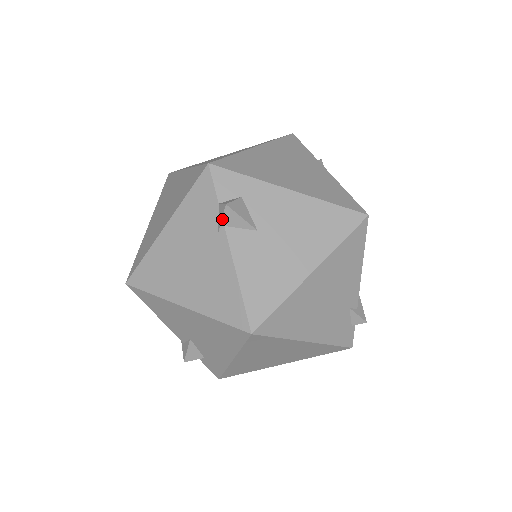
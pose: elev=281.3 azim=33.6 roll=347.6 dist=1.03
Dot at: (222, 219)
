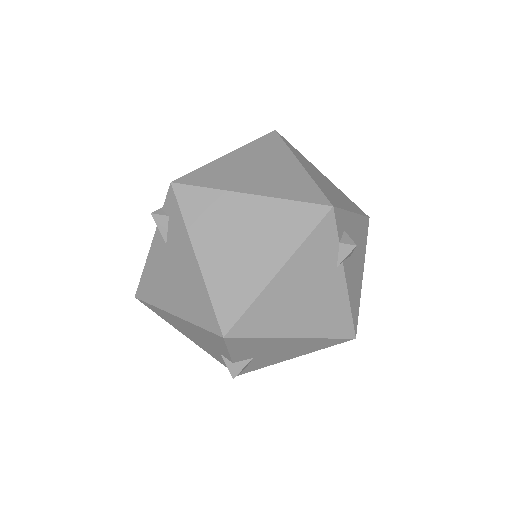
Dot at: (346, 257)
